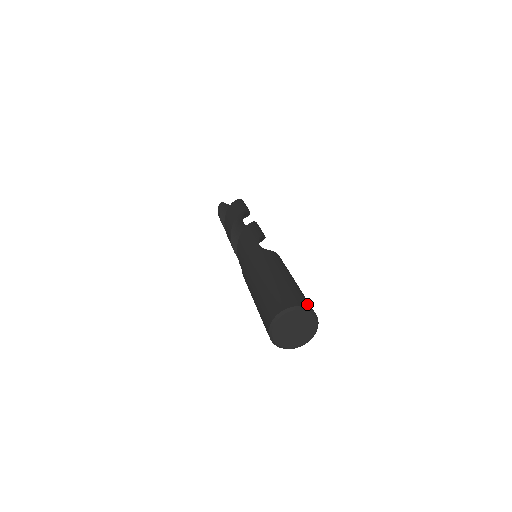
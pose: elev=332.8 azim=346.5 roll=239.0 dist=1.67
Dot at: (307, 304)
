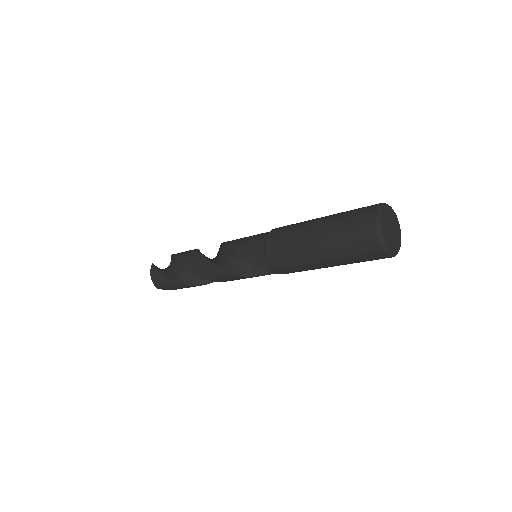
Dot at: occluded
